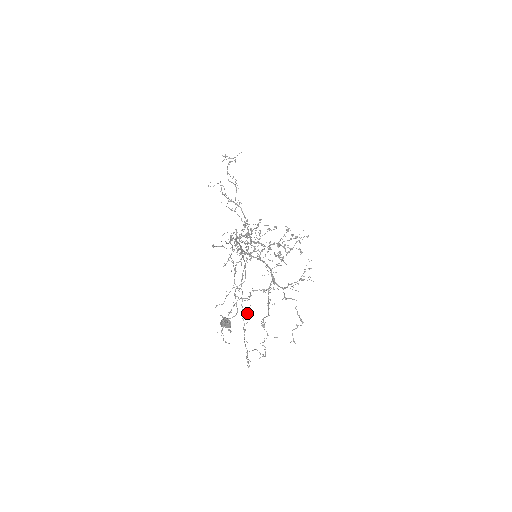
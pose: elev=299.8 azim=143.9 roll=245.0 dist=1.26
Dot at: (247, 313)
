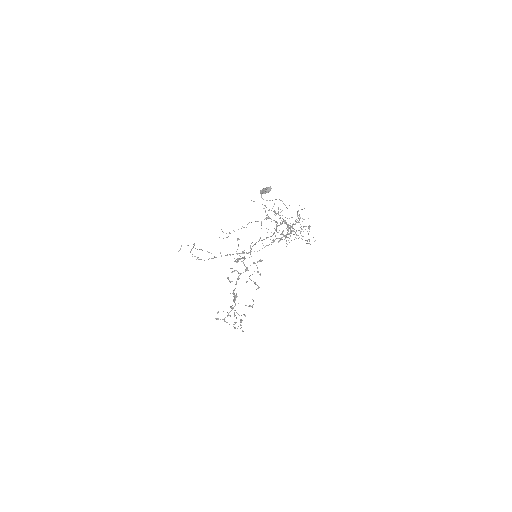
Dot at: (268, 210)
